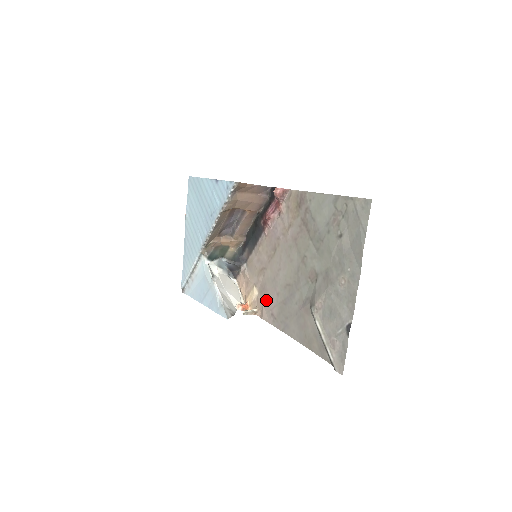
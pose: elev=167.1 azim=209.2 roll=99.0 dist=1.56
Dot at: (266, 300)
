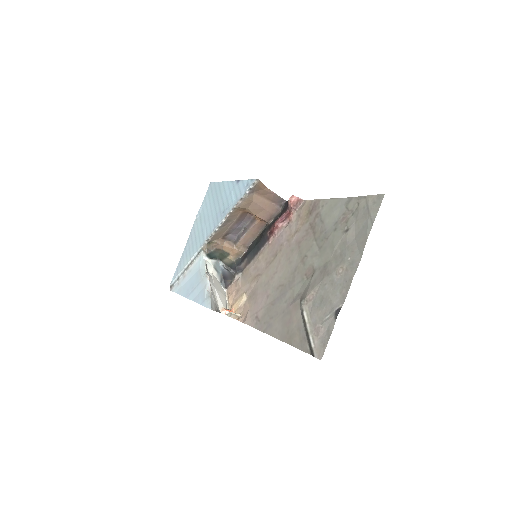
Dot at: (254, 304)
